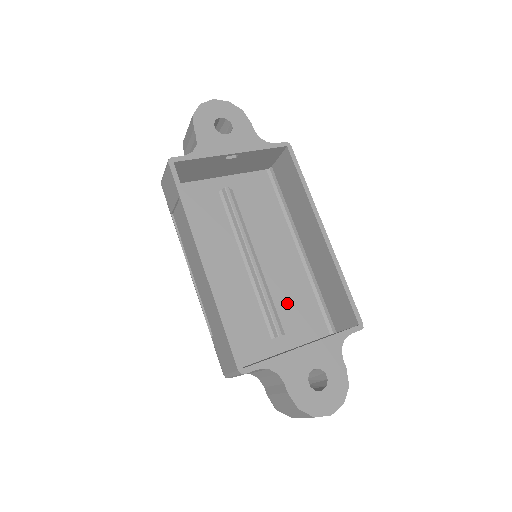
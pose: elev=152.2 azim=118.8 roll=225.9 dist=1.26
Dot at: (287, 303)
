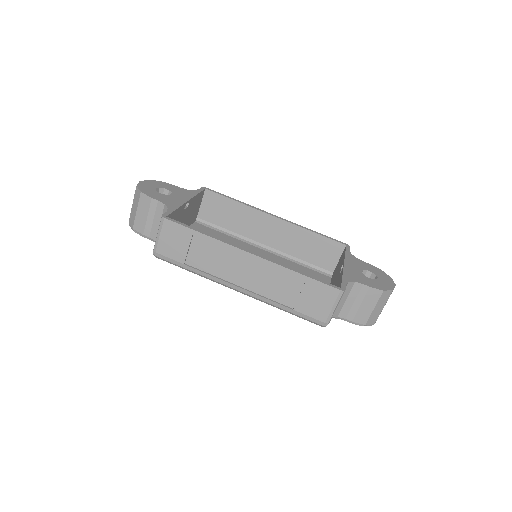
Dot at: occluded
